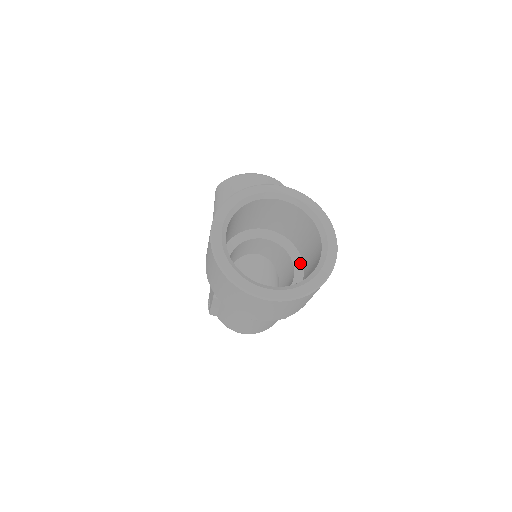
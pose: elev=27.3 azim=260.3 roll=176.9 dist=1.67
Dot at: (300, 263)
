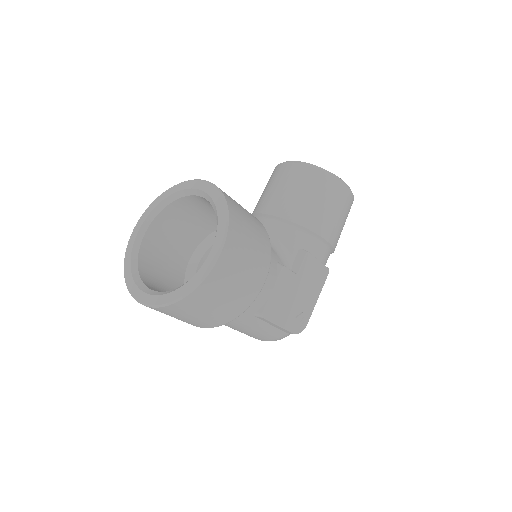
Dot at: occluded
